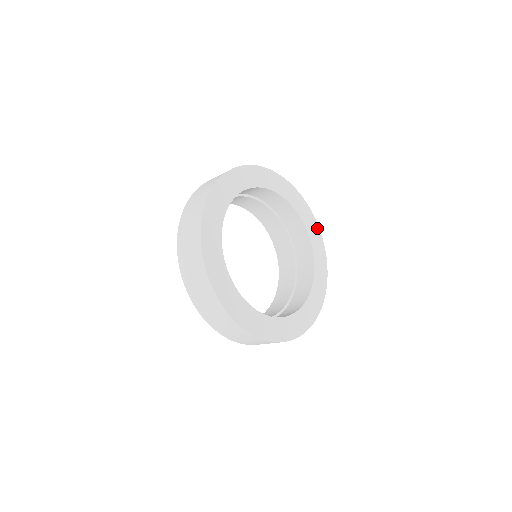
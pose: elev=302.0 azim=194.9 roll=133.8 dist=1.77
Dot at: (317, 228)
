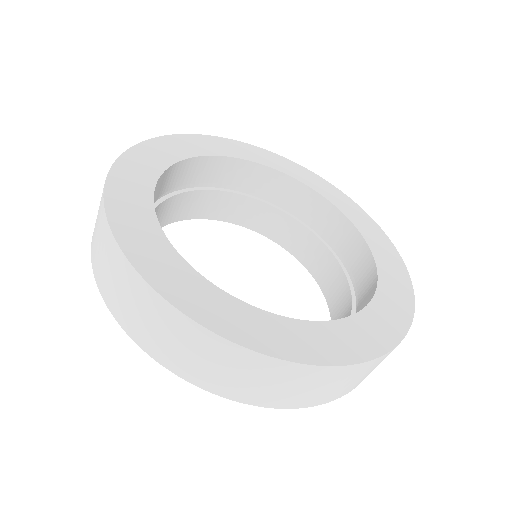
Dot at: (289, 162)
